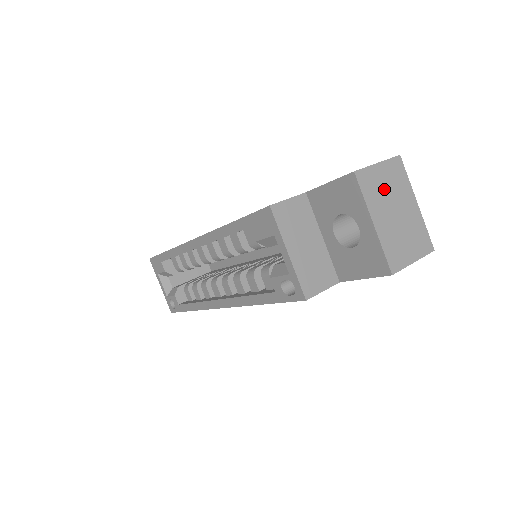
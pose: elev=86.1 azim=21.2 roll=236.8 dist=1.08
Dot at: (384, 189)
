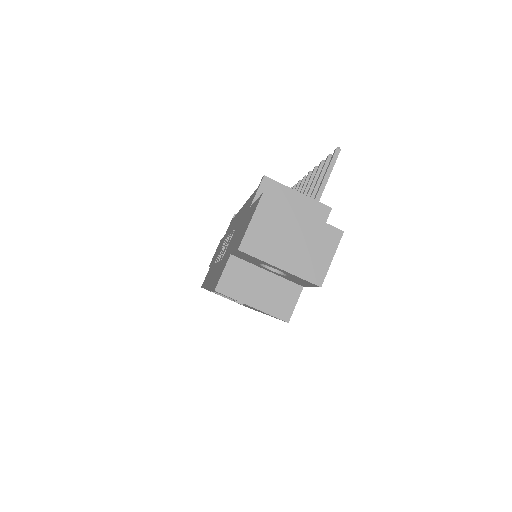
Dot at: (270, 235)
